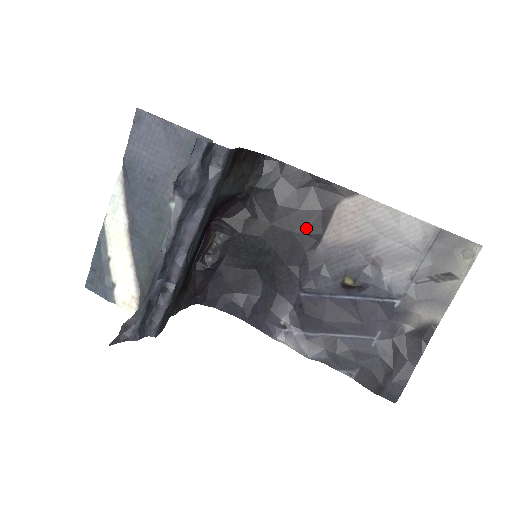
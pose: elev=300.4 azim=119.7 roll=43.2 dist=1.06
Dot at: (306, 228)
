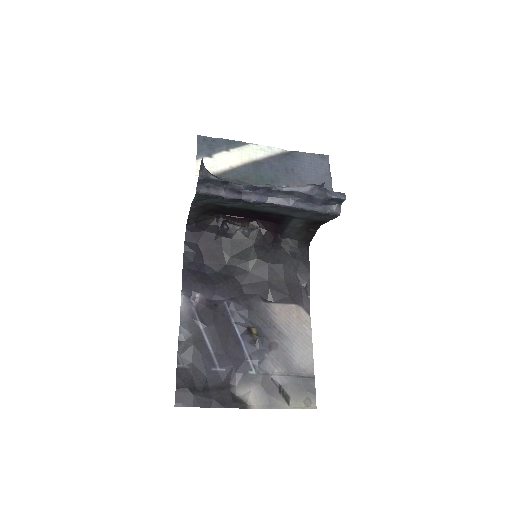
Dot at: (274, 289)
